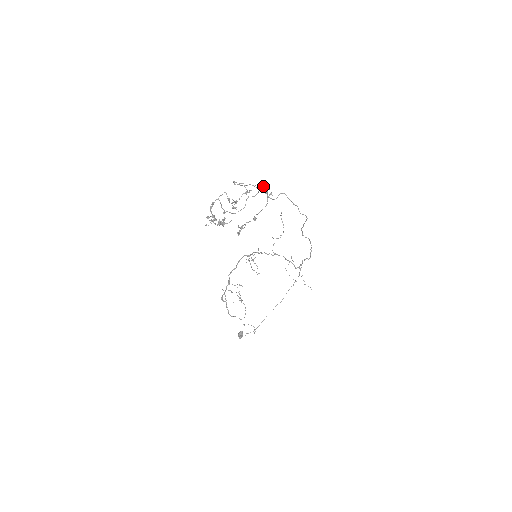
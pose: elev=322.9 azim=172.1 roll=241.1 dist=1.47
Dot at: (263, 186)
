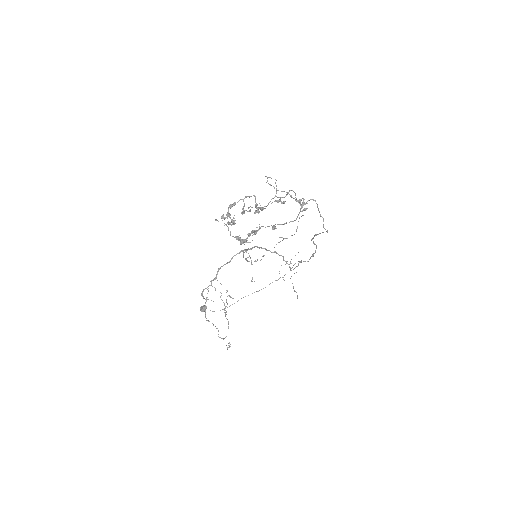
Dot at: (301, 199)
